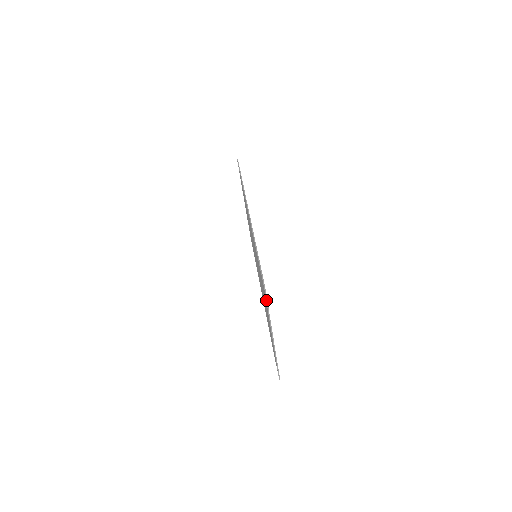
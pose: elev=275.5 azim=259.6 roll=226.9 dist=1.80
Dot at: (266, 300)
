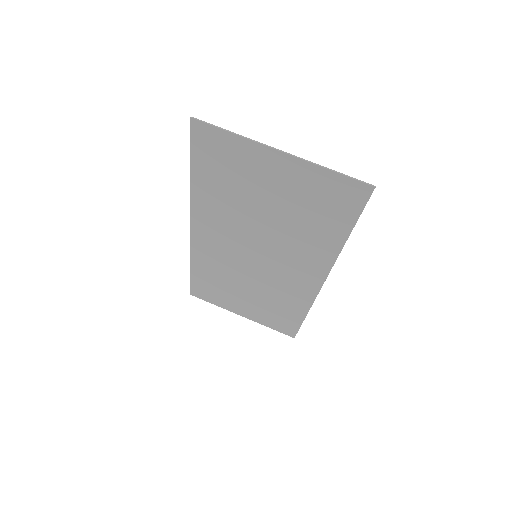
Dot at: (211, 125)
